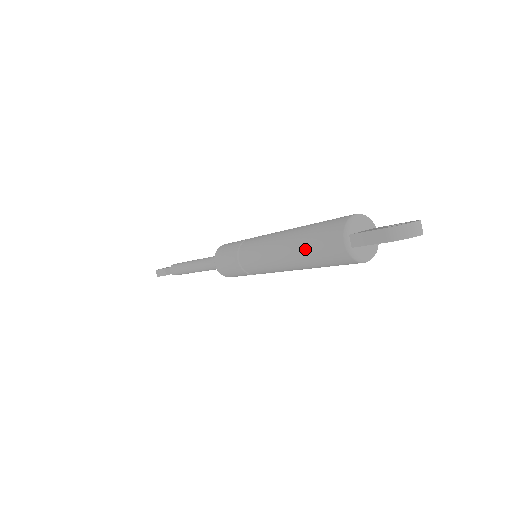
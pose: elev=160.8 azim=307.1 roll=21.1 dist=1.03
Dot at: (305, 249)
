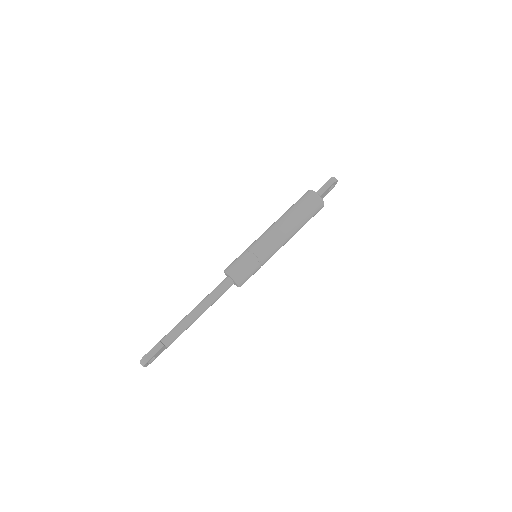
Dot at: (299, 212)
